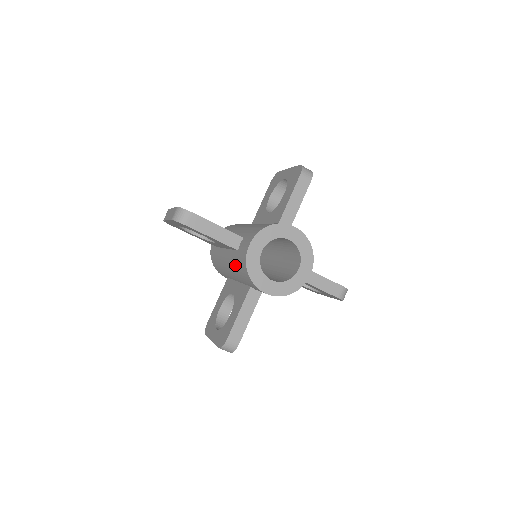
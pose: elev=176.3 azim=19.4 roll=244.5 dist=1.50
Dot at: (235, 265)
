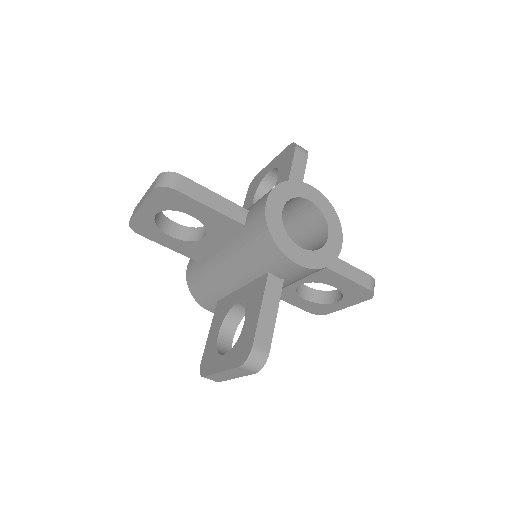
Dot at: (242, 249)
